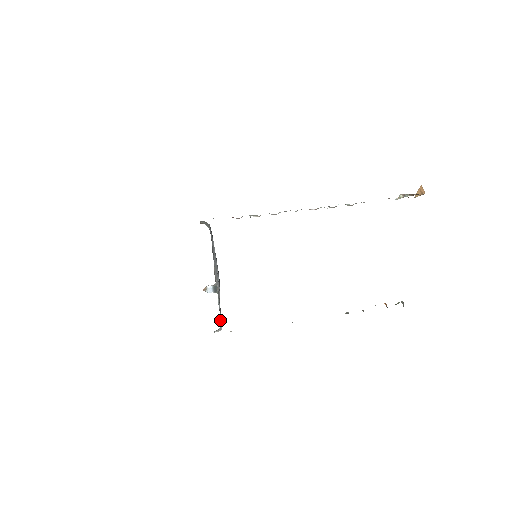
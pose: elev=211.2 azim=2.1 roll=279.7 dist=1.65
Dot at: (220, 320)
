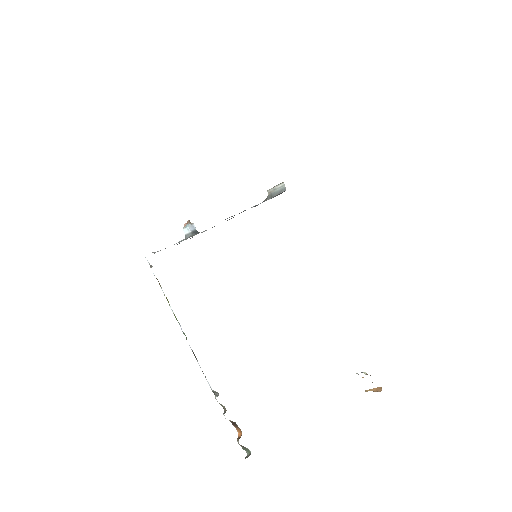
Dot at: occluded
